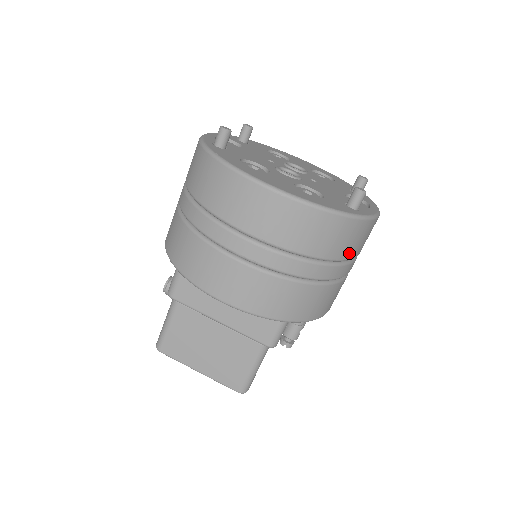
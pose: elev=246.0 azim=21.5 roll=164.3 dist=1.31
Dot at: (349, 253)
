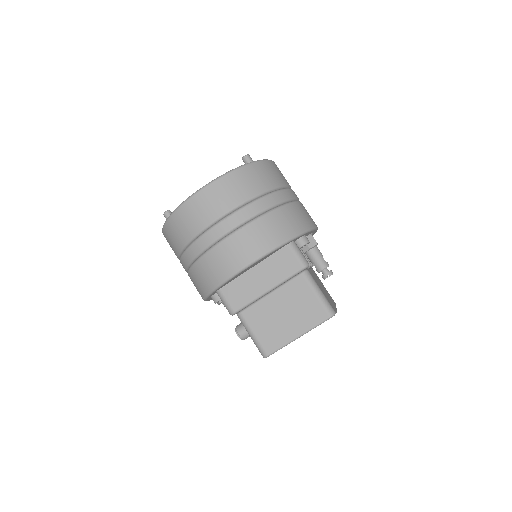
Dot at: (276, 182)
